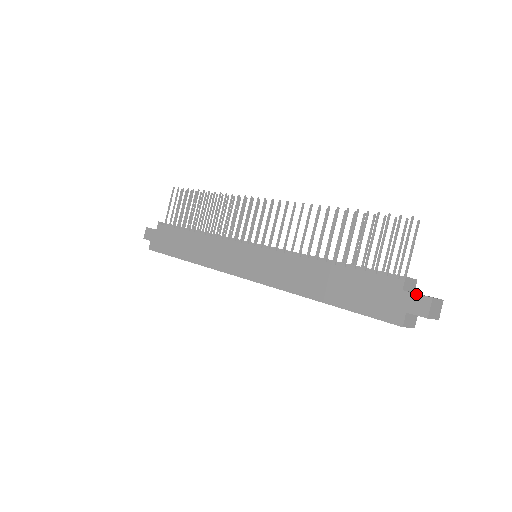
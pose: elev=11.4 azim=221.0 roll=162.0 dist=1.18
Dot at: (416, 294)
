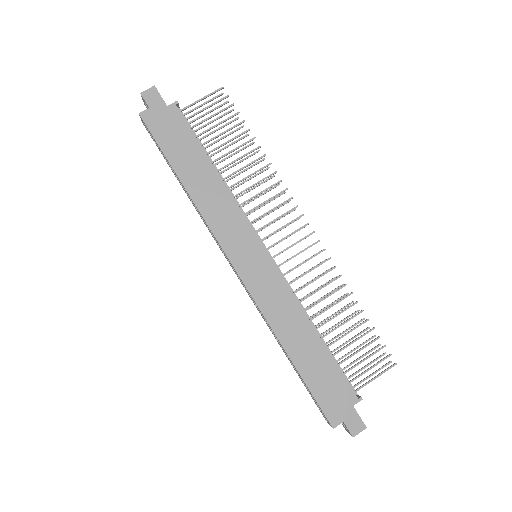
Dot at: (360, 417)
